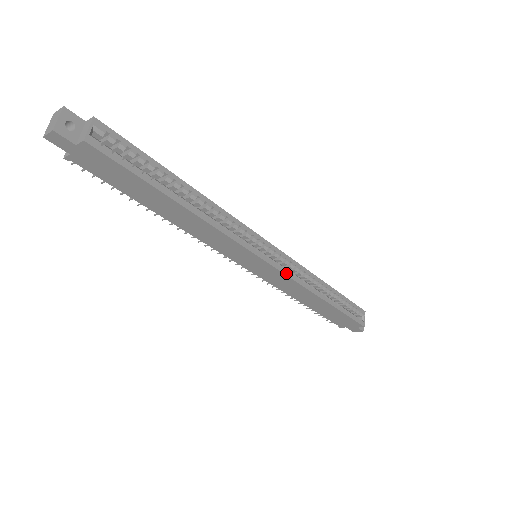
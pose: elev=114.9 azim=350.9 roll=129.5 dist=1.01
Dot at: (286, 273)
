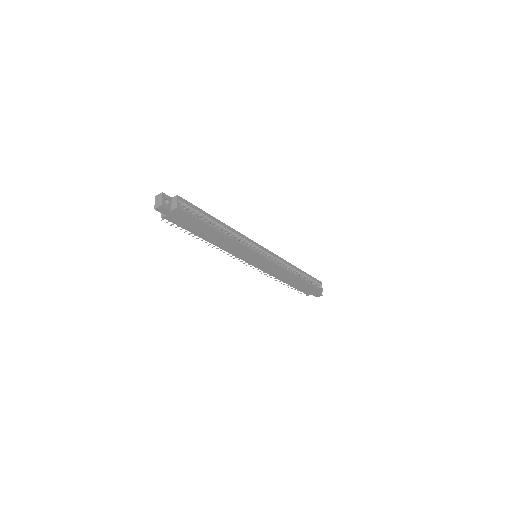
Dot at: (275, 263)
